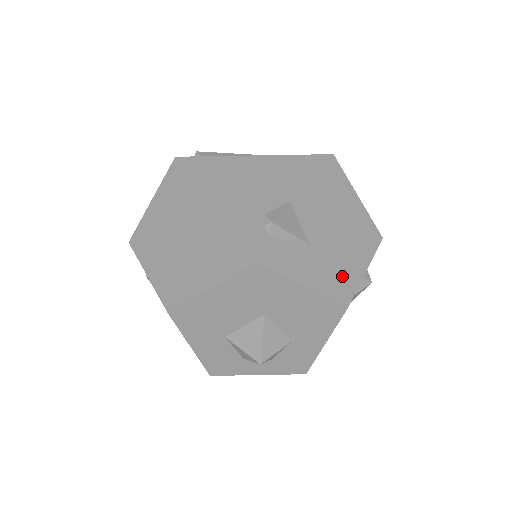
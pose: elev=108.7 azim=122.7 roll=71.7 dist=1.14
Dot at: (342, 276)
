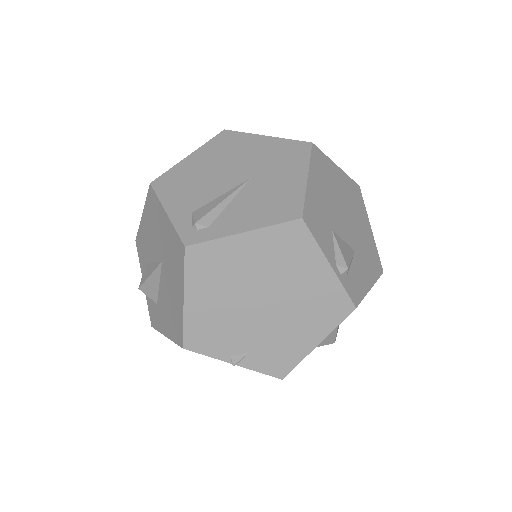
Dot at: (371, 250)
